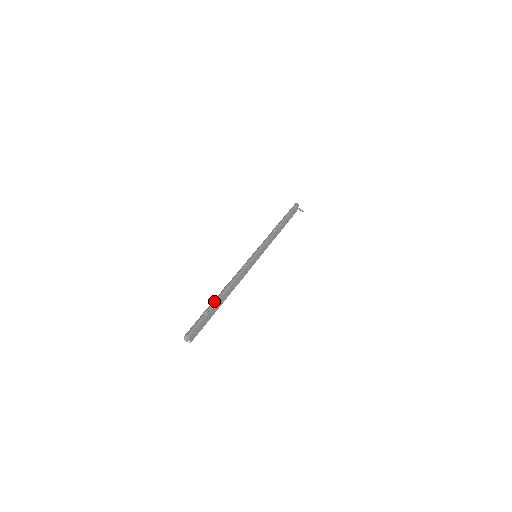
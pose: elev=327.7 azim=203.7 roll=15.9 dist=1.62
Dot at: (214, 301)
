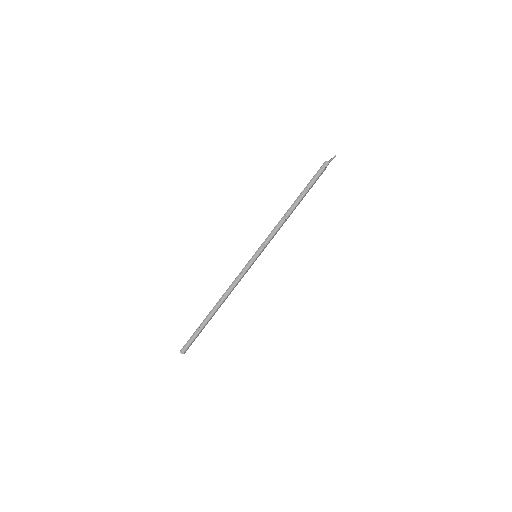
Dot at: (207, 319)
